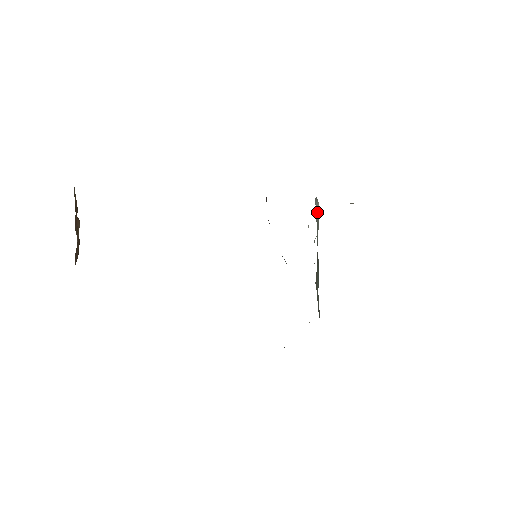
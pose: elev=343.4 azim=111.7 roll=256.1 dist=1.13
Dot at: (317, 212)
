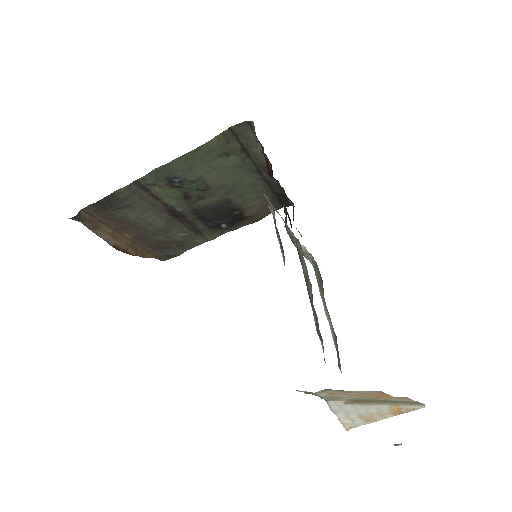
Dot at: occluded
